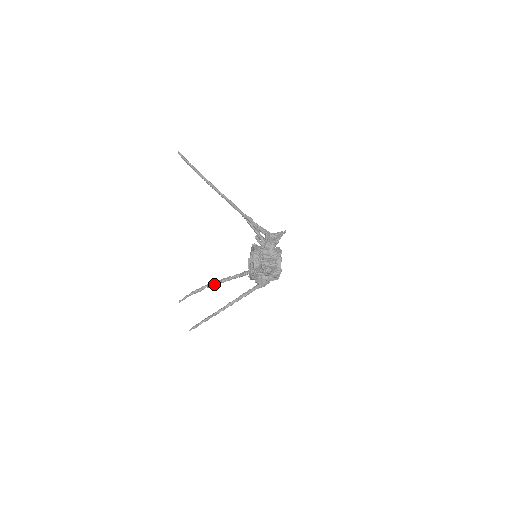
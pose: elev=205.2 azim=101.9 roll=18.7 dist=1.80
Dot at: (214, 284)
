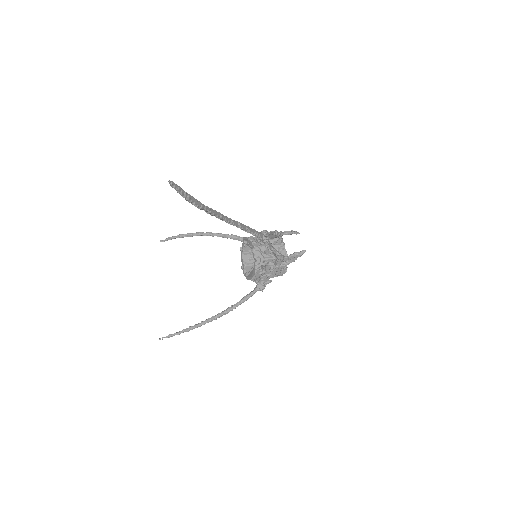
Dot at: (197, 327)
